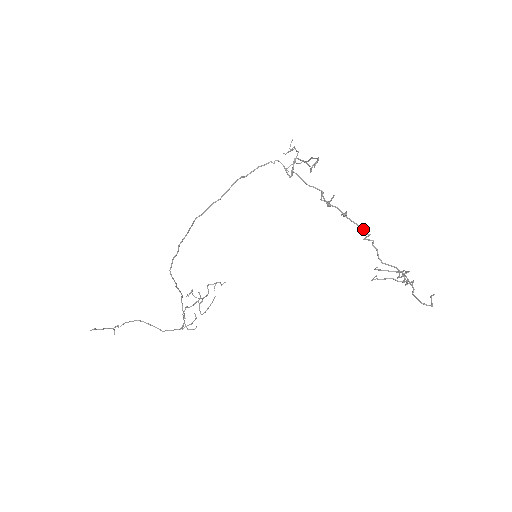
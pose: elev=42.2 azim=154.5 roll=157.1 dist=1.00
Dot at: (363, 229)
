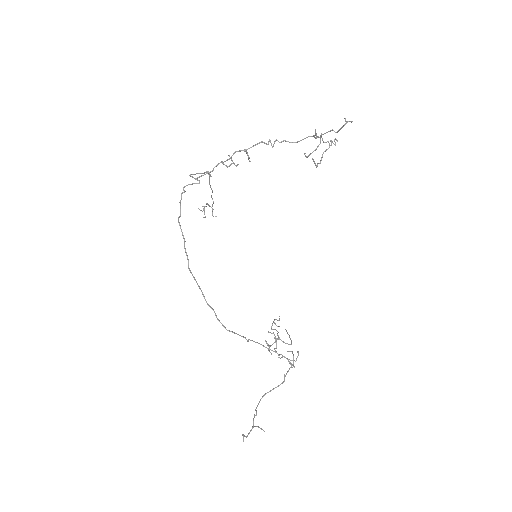
Dot at: (262, 142)
